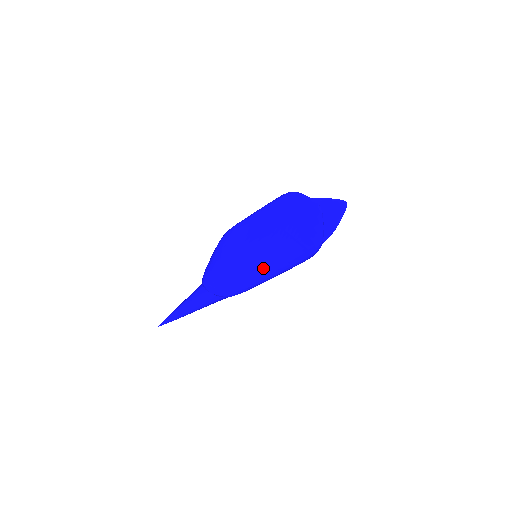
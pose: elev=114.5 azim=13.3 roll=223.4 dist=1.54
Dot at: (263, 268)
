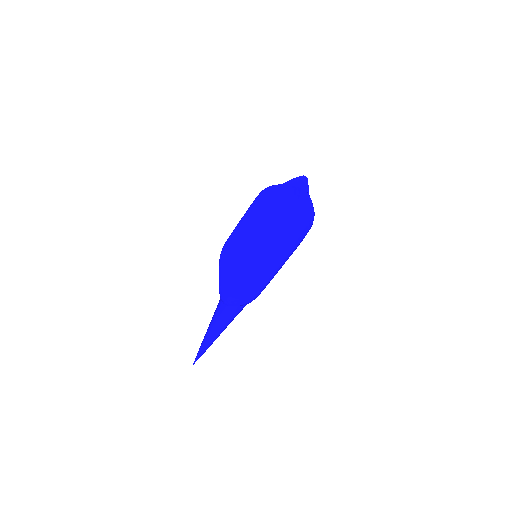
Dot at: (275, 260)
